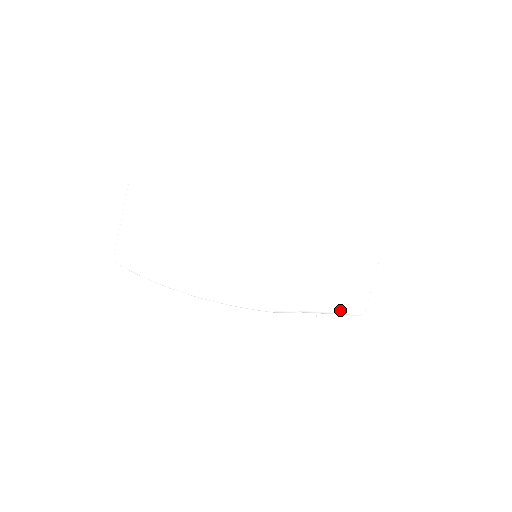
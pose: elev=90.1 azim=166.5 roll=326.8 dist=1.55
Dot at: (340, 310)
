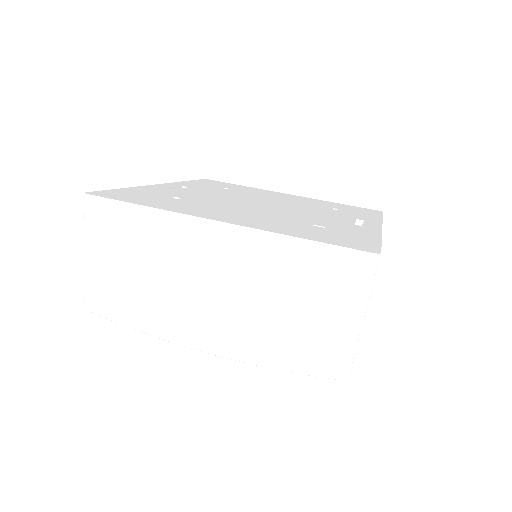
Dot at: occluded
